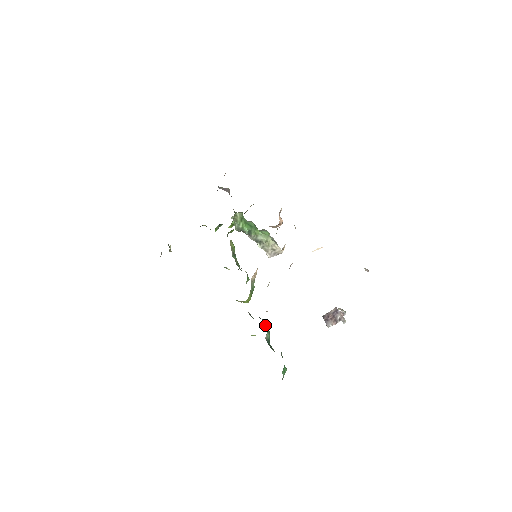
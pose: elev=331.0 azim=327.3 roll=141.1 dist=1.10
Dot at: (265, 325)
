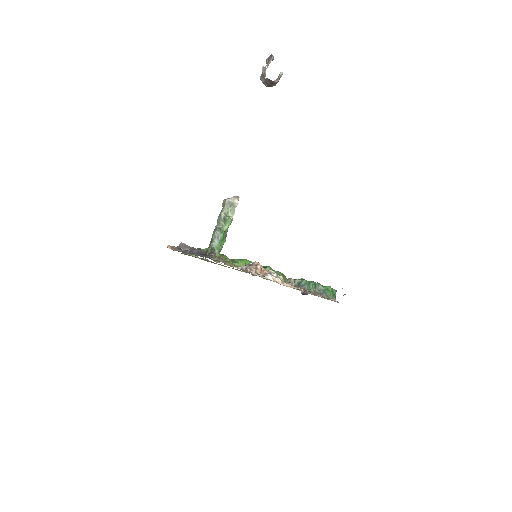
Dot at: (309, 289)
